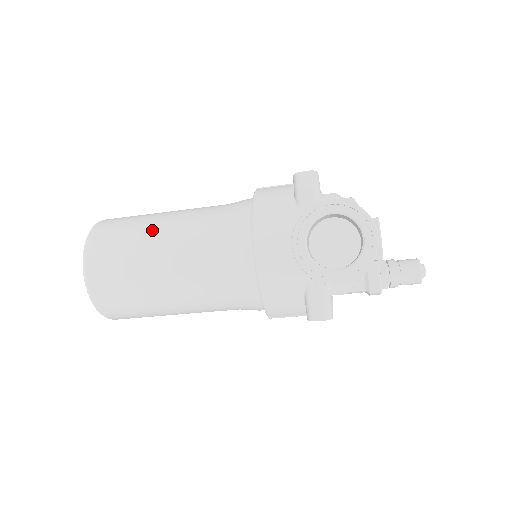
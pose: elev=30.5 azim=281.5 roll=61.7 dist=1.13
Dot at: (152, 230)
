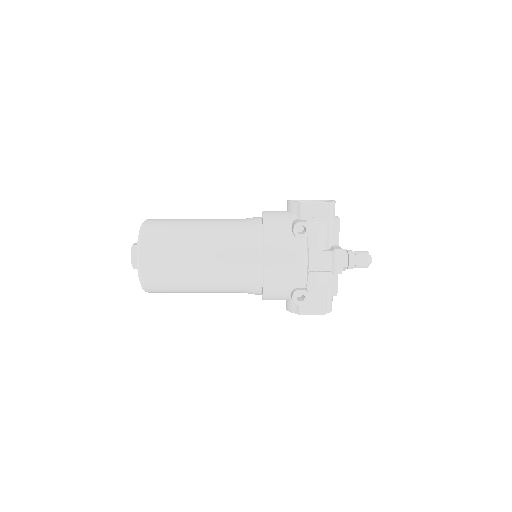
Dot at: occluded
